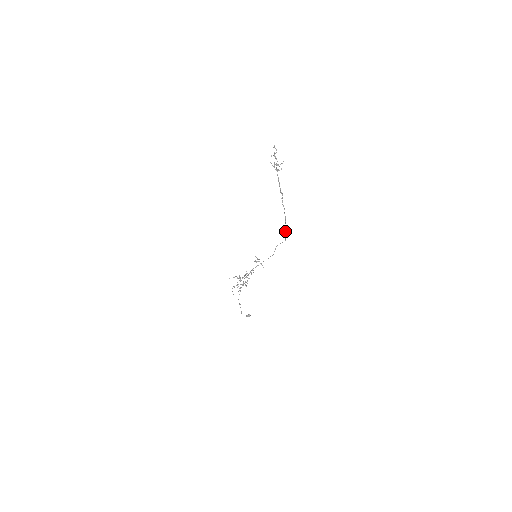
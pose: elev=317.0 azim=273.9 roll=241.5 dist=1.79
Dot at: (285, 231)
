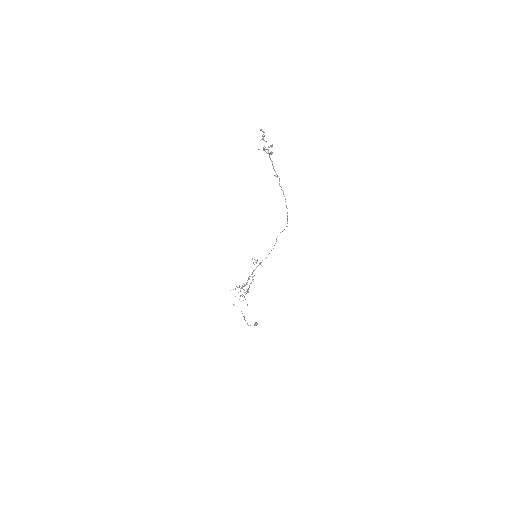
Dot at: (287, 216)
